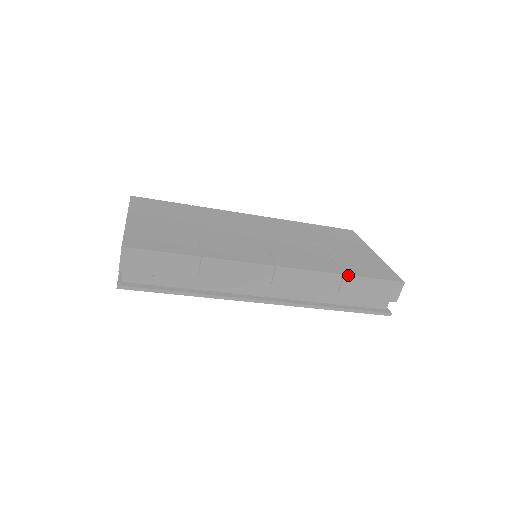
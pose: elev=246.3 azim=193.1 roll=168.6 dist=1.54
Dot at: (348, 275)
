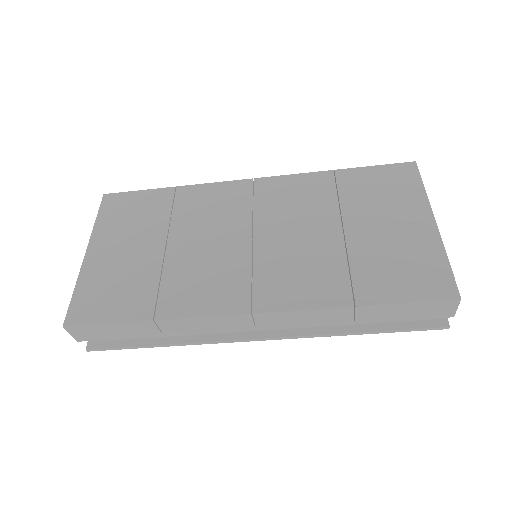
Dot at: (361, 305)
